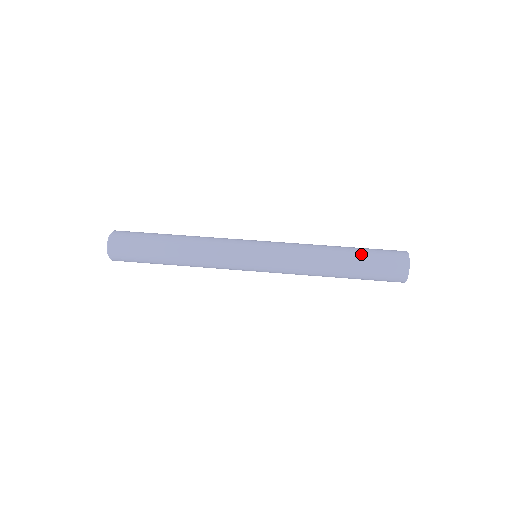
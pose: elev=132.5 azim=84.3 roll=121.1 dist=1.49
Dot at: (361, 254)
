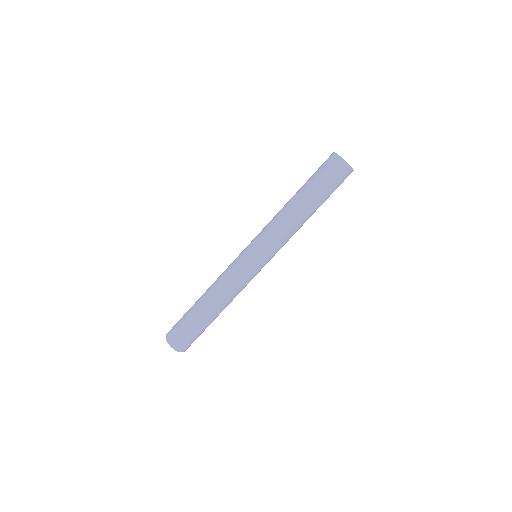
Dot at: (318, 193)
